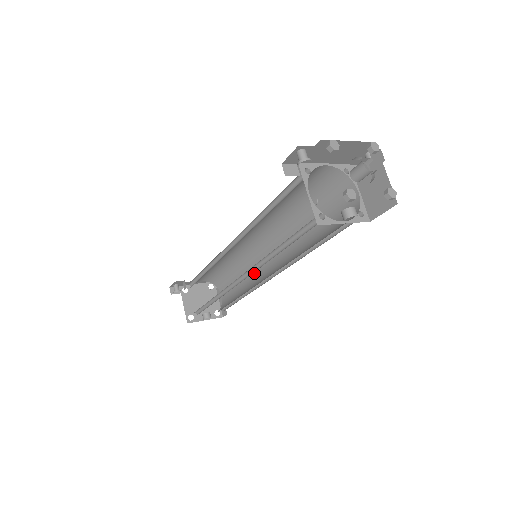
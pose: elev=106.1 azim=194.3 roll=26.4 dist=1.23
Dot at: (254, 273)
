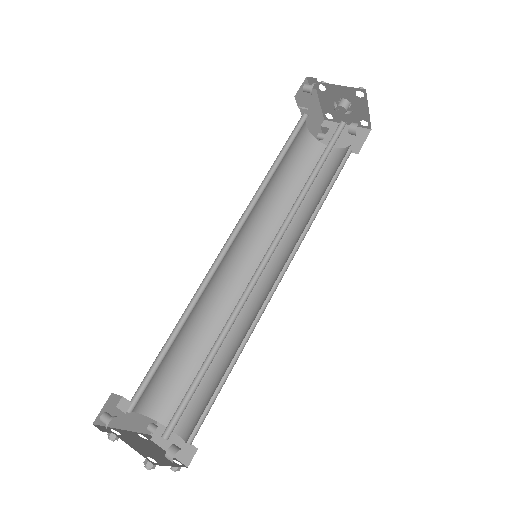
Dot at: (237, 322)
